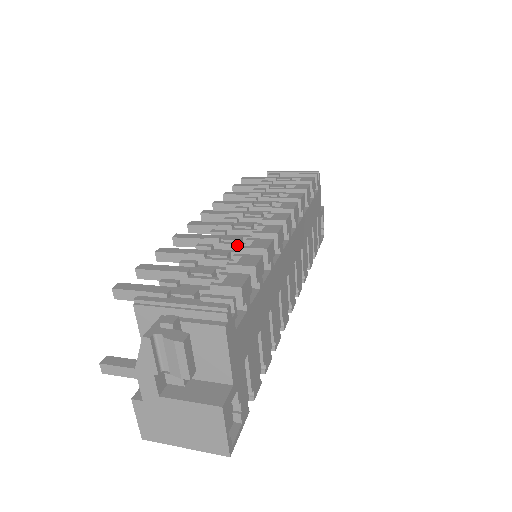
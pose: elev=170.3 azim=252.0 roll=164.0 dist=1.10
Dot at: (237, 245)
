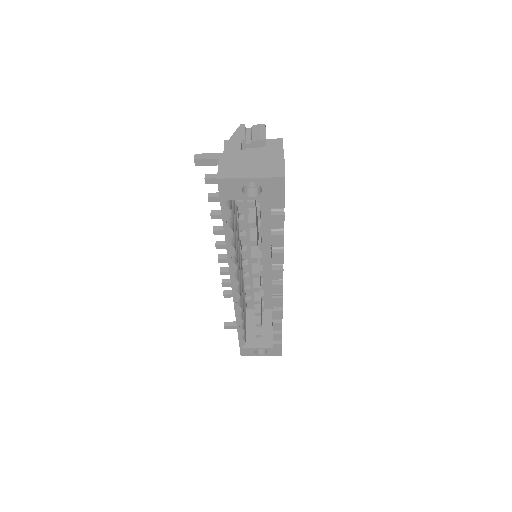
Dot at: occluded
